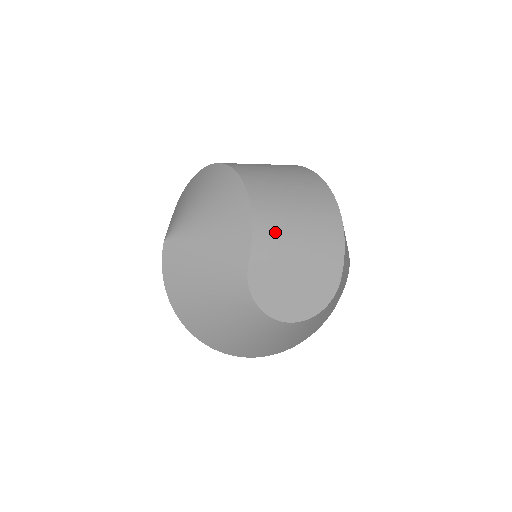
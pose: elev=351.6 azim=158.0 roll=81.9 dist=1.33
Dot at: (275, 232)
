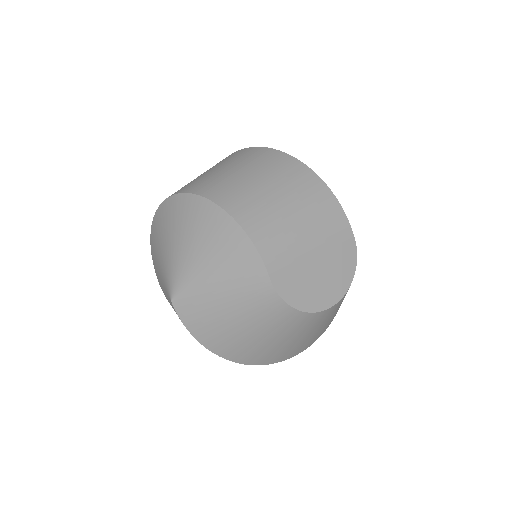
Dot at: (275, 234)
